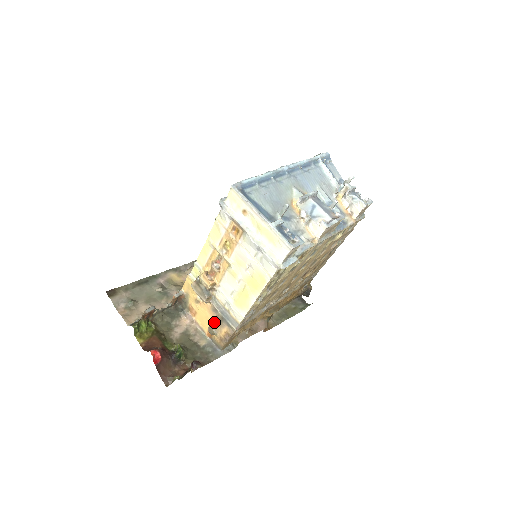
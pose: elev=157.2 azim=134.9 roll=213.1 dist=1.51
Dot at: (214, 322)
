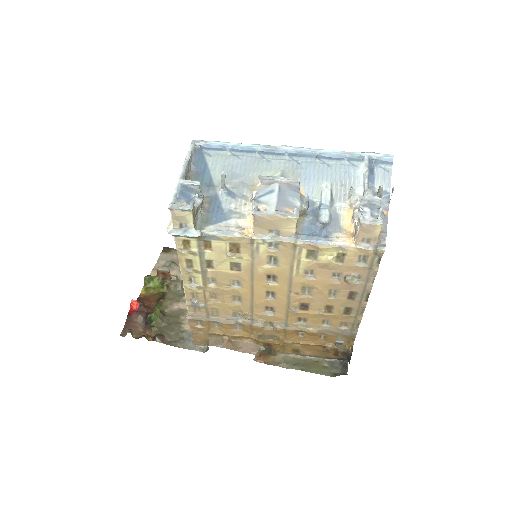
Dot at: occluded
